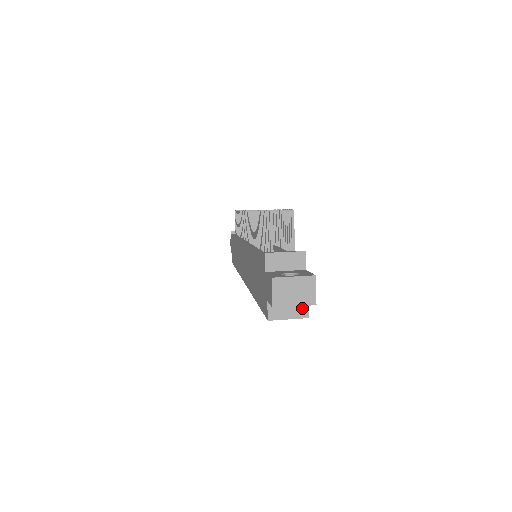
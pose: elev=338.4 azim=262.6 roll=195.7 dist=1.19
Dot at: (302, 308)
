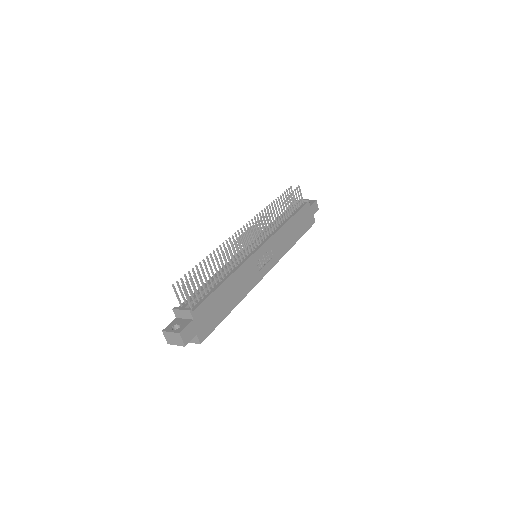
Dot at: (196, 339)
